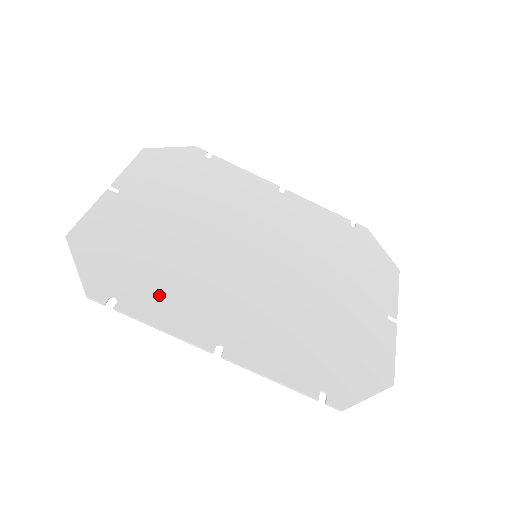
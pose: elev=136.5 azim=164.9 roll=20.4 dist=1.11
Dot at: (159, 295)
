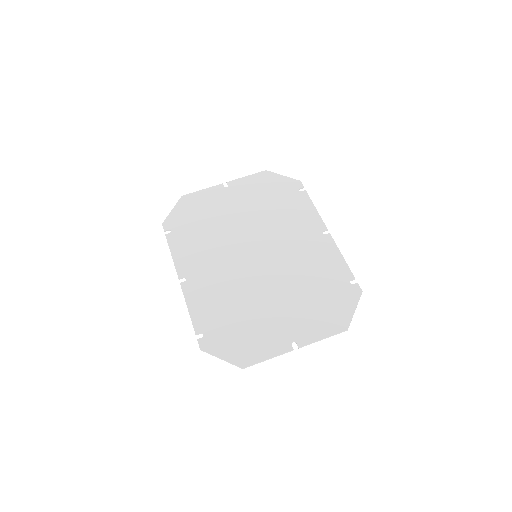
Dot at: (187, 242)
